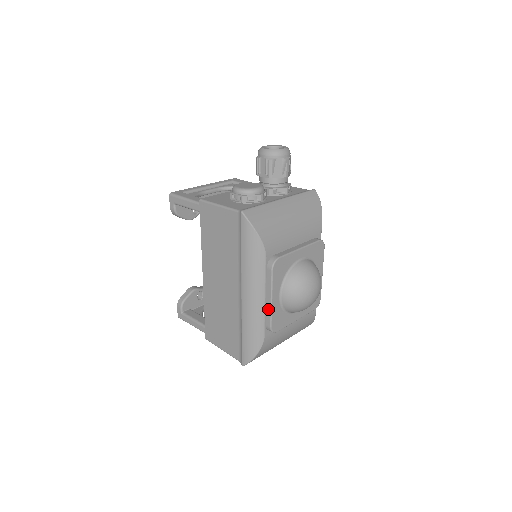
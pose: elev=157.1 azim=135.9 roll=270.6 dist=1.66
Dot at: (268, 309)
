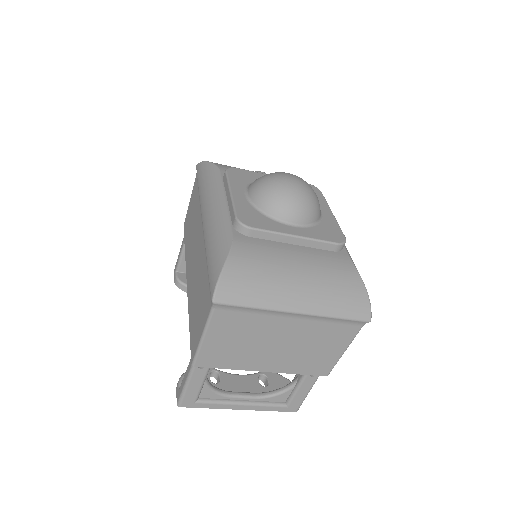
Dot at: (230, 205)
